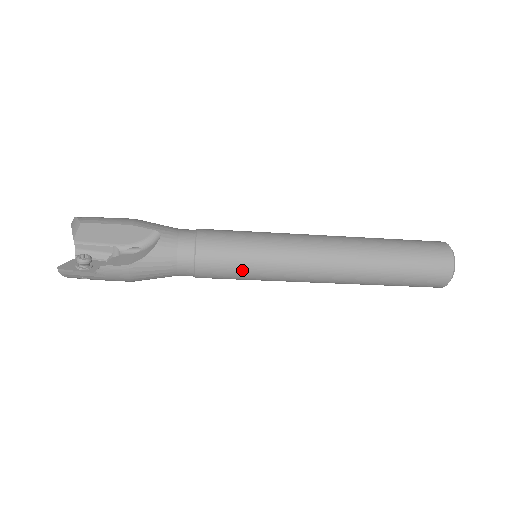
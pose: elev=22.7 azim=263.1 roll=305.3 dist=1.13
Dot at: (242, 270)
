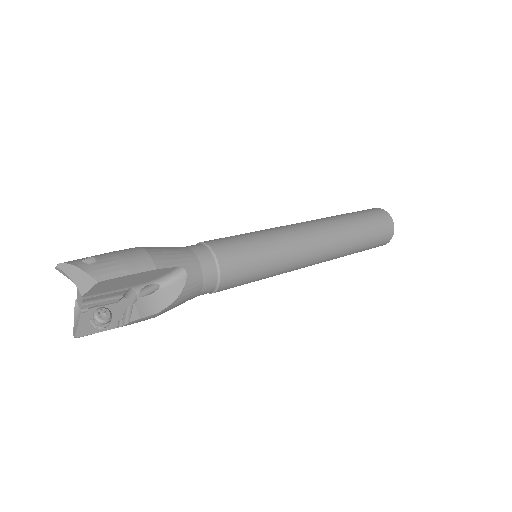
Dot at: (254, 280)
